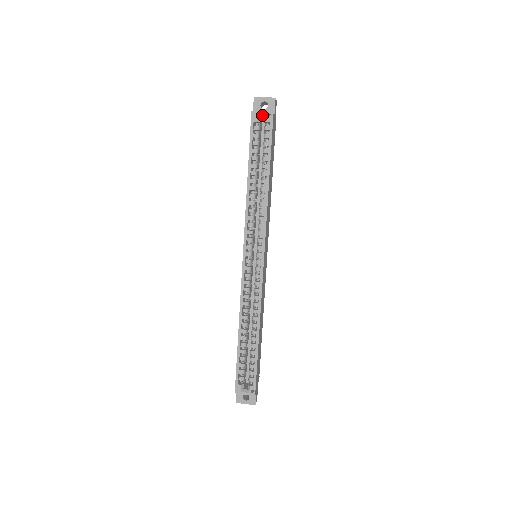
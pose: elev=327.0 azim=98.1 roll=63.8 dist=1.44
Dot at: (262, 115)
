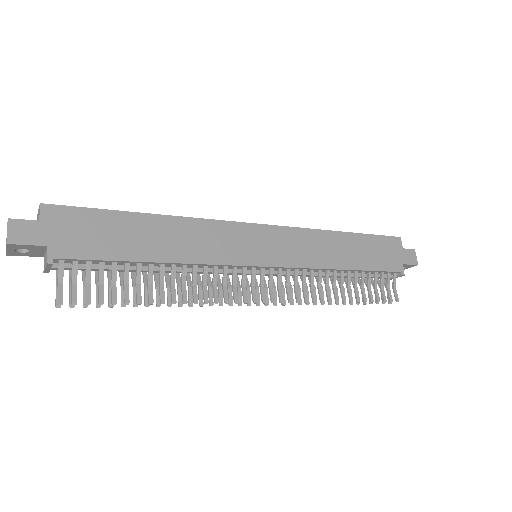
Dot at: occluded
